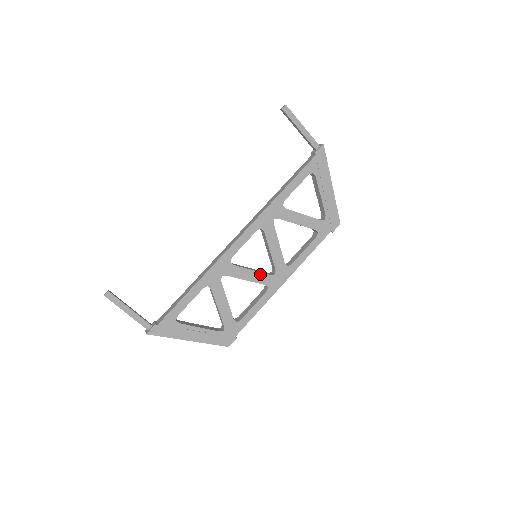
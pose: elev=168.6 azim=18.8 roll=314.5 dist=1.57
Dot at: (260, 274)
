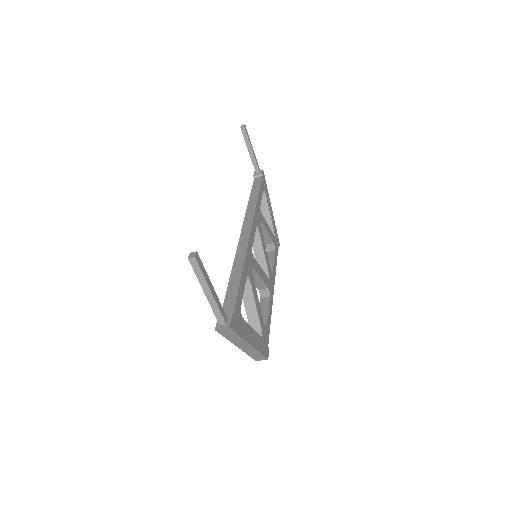
Dot at: (265, 275)
